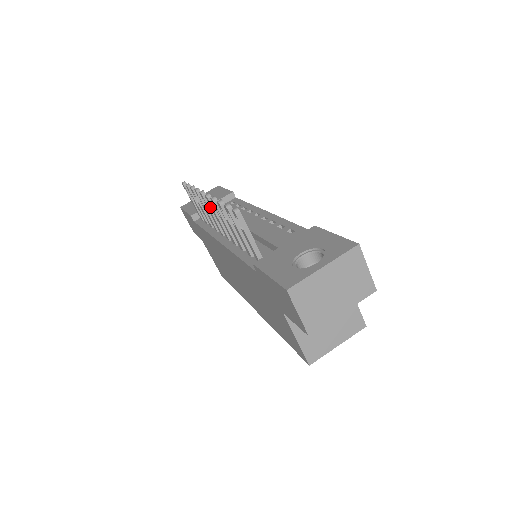
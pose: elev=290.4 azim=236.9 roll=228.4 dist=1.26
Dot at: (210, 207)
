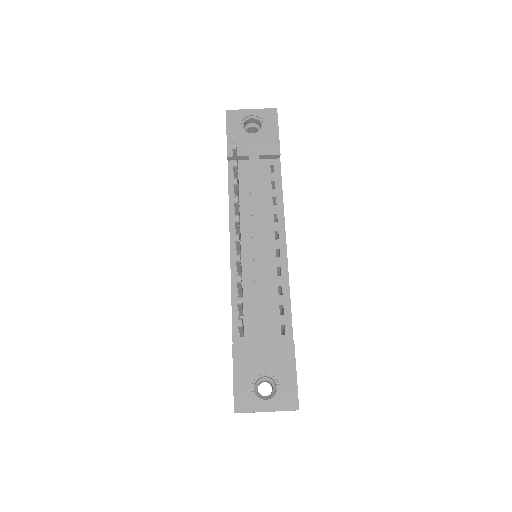
Dot at: (237, 228)
